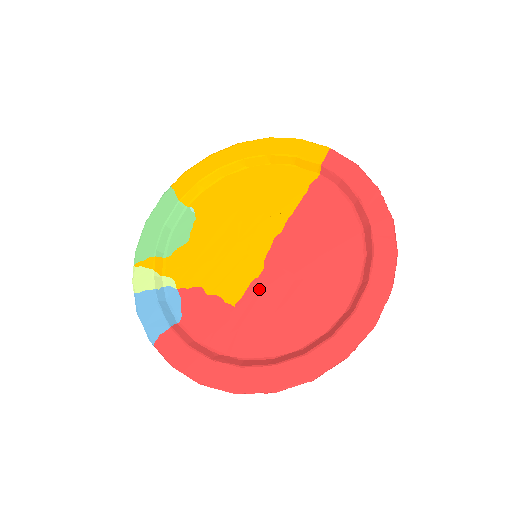
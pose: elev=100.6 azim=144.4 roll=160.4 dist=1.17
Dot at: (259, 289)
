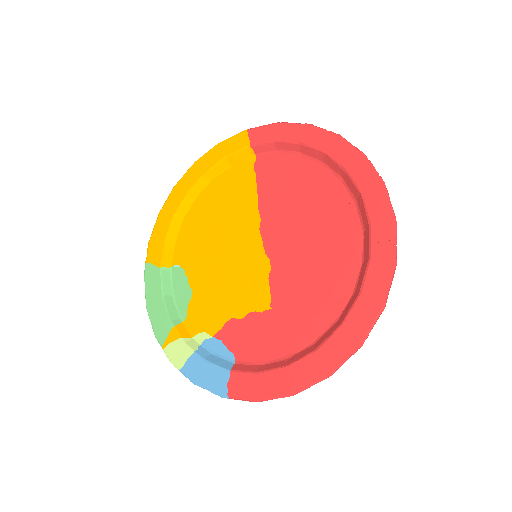
Dot at: (279, 278)
